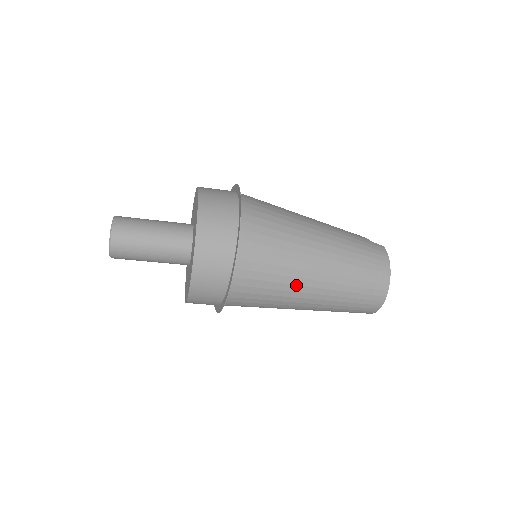
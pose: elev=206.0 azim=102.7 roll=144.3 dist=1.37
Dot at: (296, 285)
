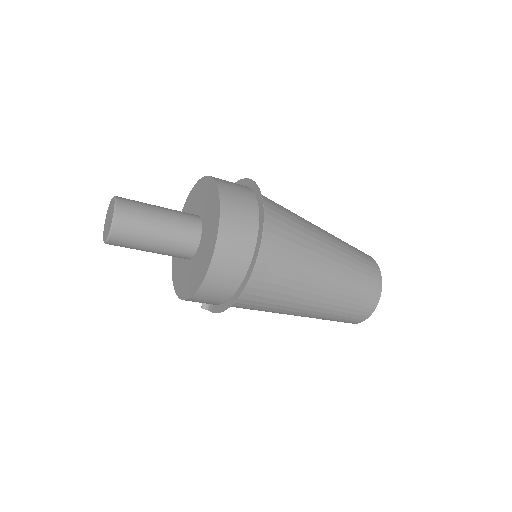
Dot at: (309, 276)
